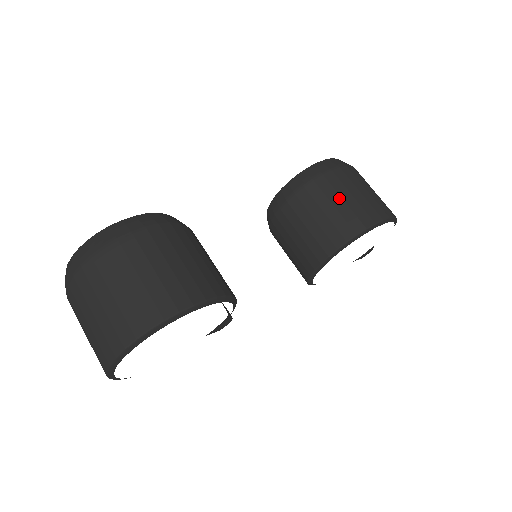
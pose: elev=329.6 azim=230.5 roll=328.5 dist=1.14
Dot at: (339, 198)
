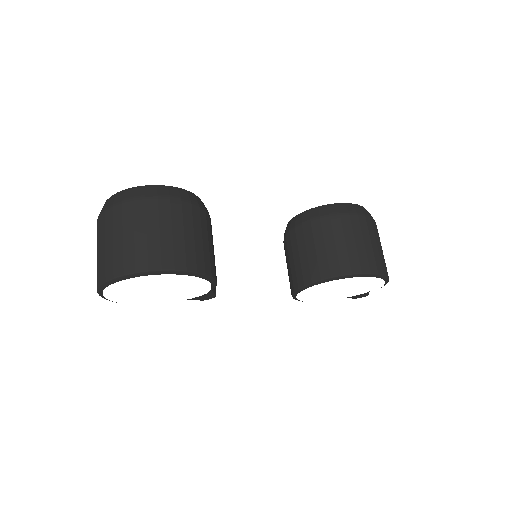
Dot at: (343, 239)
